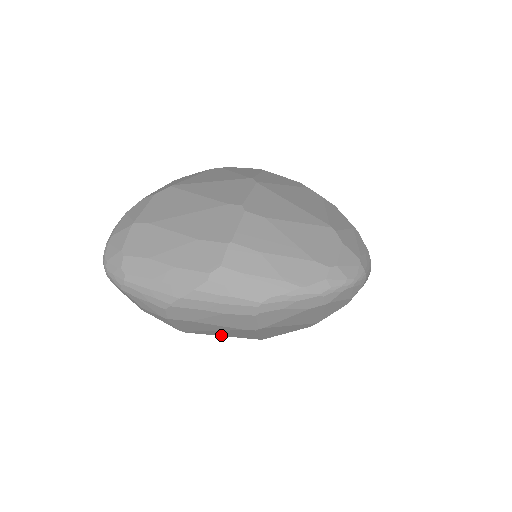
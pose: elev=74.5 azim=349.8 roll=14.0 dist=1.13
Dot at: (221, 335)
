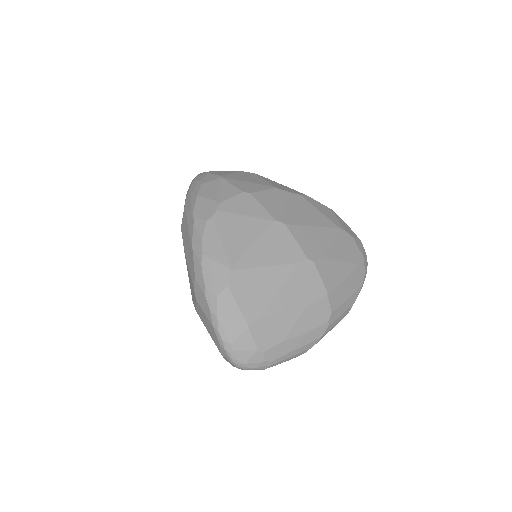
Dot at: occluded
